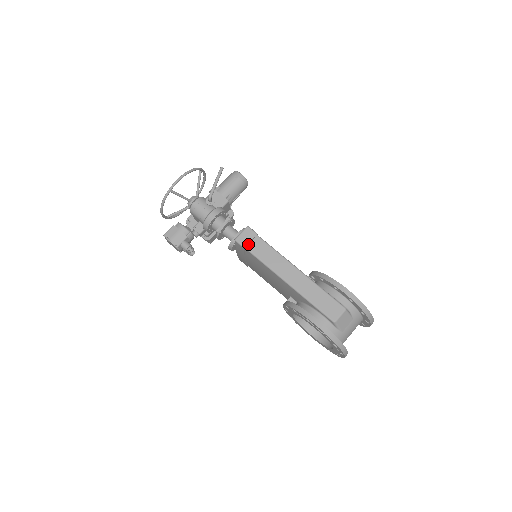
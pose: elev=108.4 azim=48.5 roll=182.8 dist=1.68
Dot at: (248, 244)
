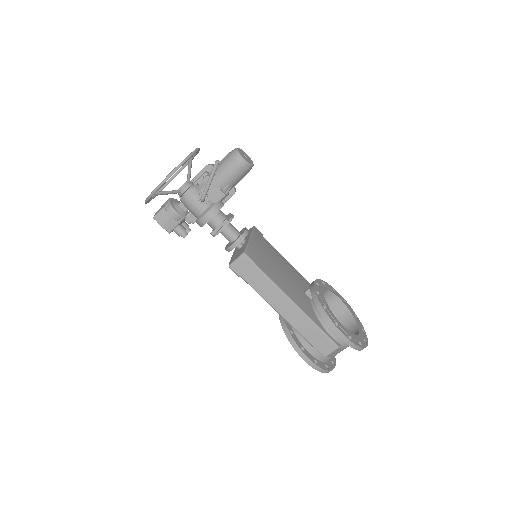
Dot at: (243, 273)
